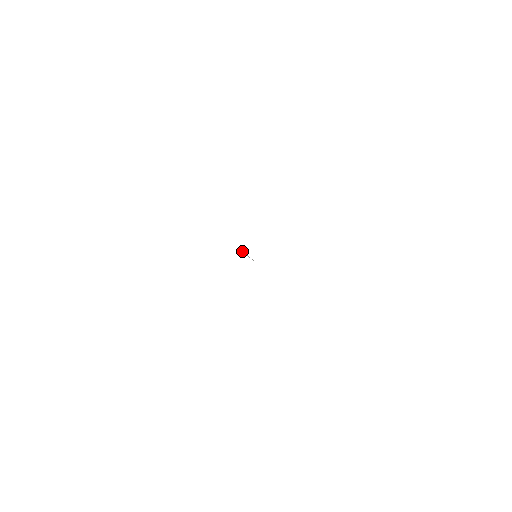
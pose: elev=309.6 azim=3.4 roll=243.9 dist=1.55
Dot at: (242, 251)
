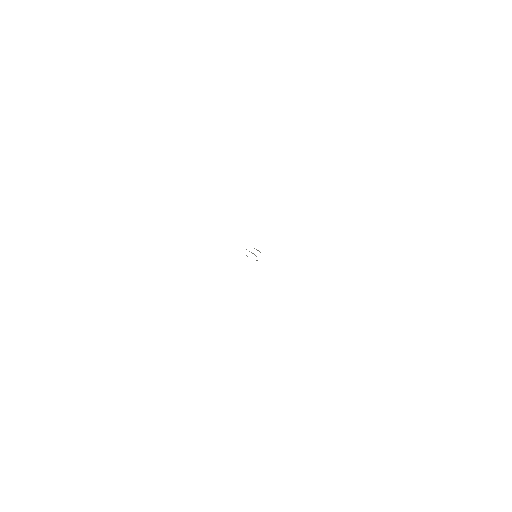
Dot at: occluded
